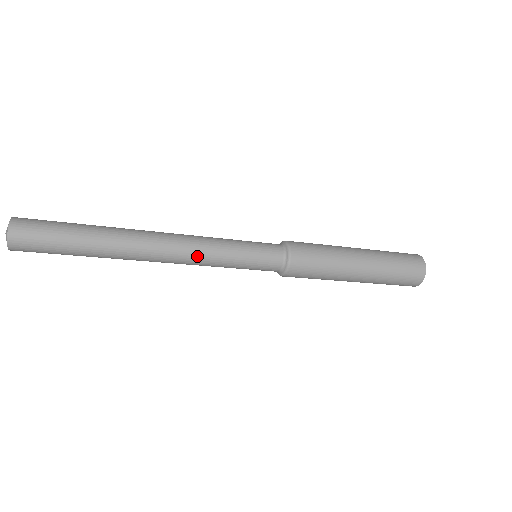
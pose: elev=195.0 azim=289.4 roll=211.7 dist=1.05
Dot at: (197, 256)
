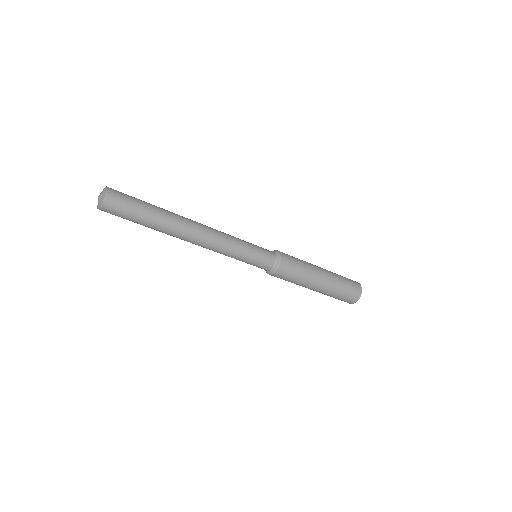
Dot at: (223, 242)
